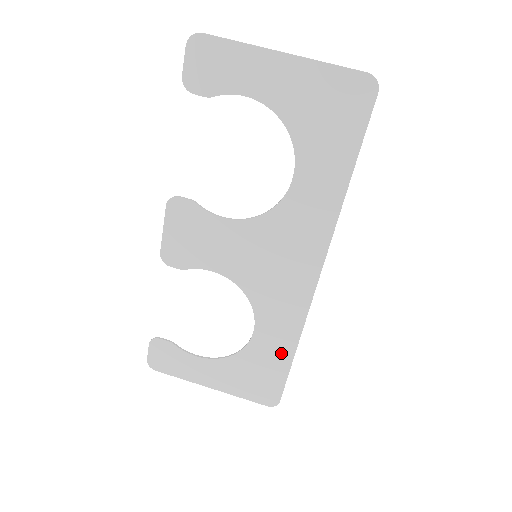
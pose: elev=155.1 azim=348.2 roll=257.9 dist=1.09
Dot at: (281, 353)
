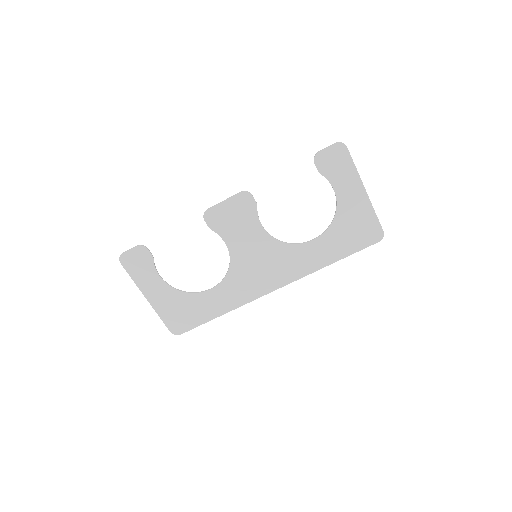
Dot at: (212, 311)
